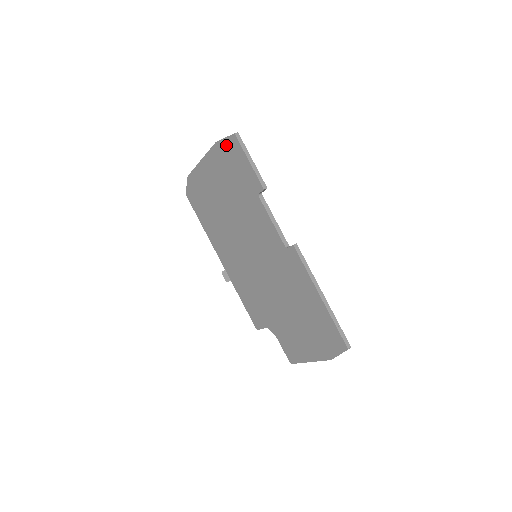
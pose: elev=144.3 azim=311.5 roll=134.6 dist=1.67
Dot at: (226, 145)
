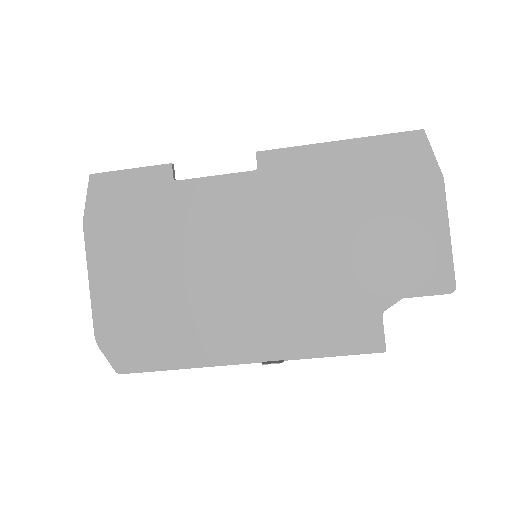
Dot at: (95, 203)
